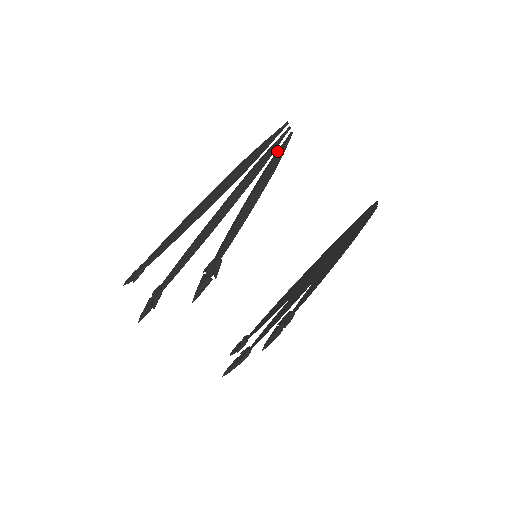
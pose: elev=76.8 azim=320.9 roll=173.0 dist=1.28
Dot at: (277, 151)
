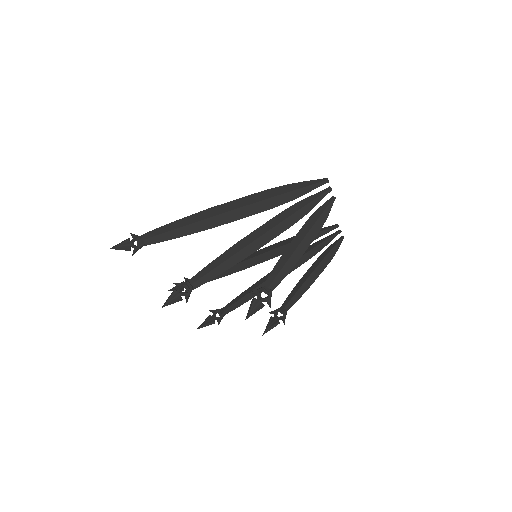
Dot at: (321, 209)
